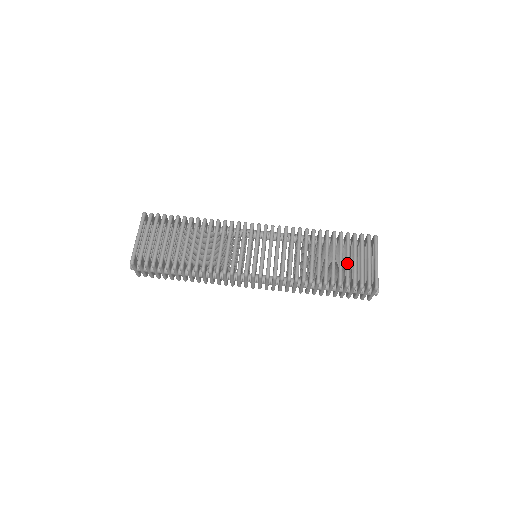
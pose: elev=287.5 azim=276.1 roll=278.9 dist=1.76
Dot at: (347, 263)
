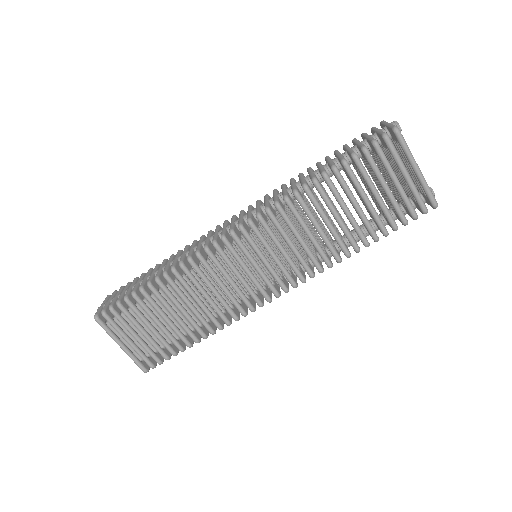
Dot at: (380, 203)
